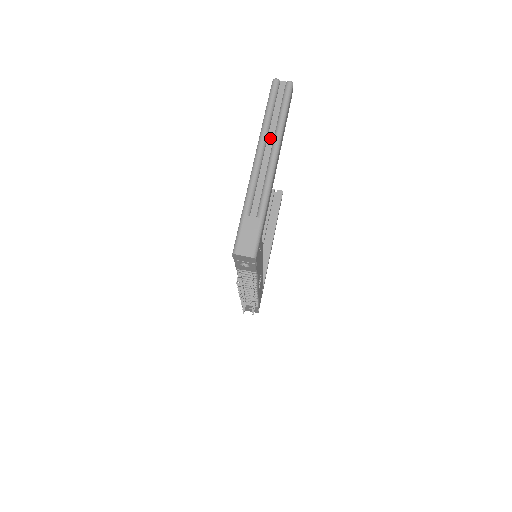
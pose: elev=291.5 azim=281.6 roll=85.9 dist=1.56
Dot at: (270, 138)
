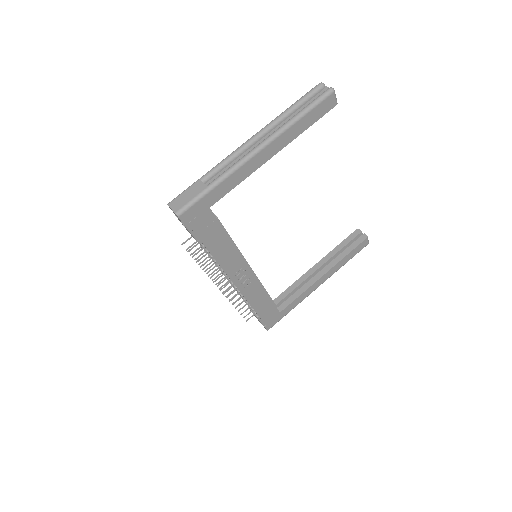
Dot at: (275, 130)
